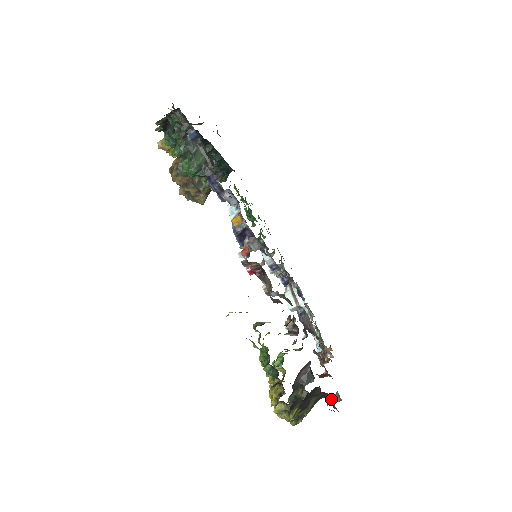
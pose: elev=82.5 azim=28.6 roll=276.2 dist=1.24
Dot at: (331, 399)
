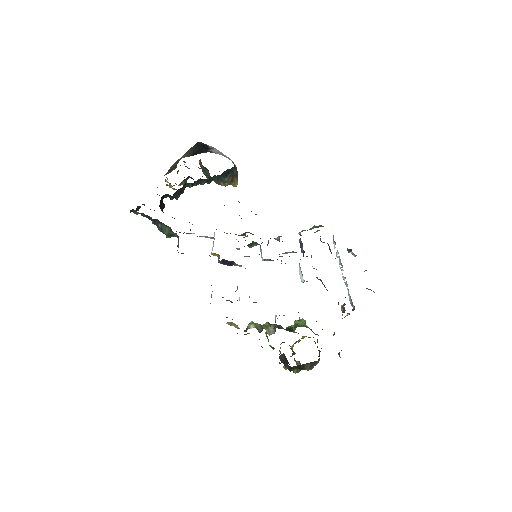
Dot at: occluded
